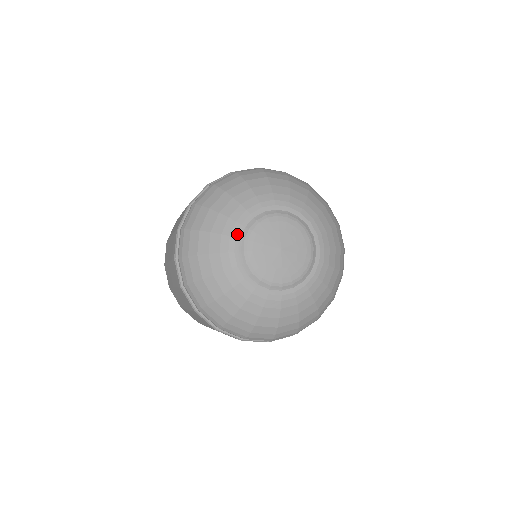
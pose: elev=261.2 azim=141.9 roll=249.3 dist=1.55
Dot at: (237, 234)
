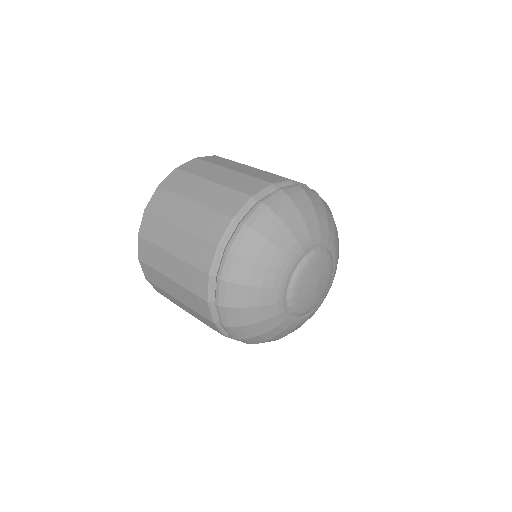
Dot at: (291, 272)
